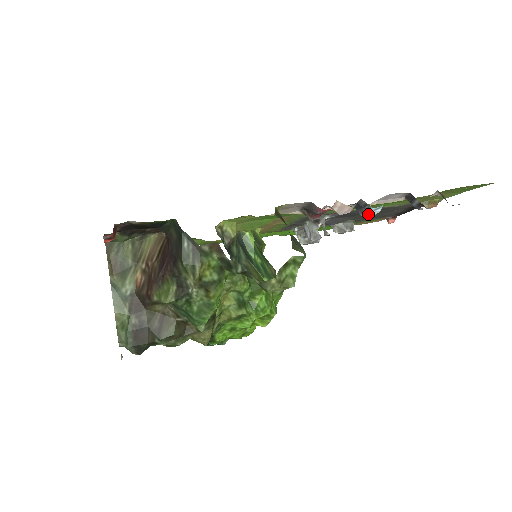
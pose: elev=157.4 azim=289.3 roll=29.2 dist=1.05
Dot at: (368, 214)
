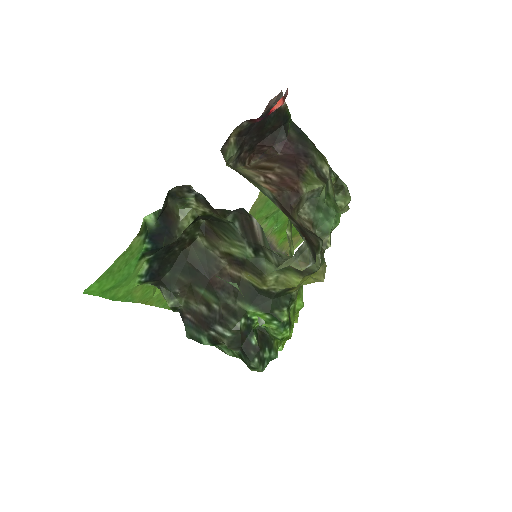
Dot at: occluded
